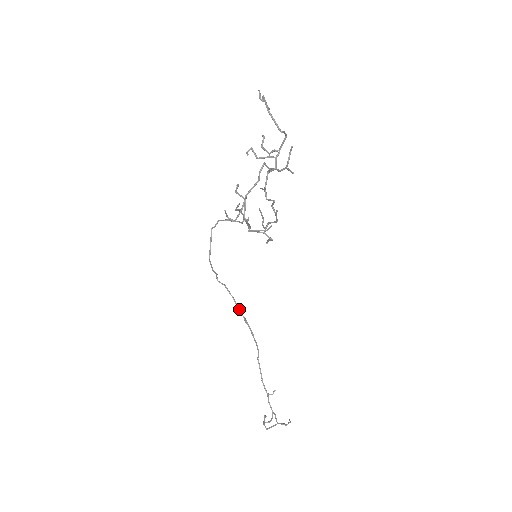
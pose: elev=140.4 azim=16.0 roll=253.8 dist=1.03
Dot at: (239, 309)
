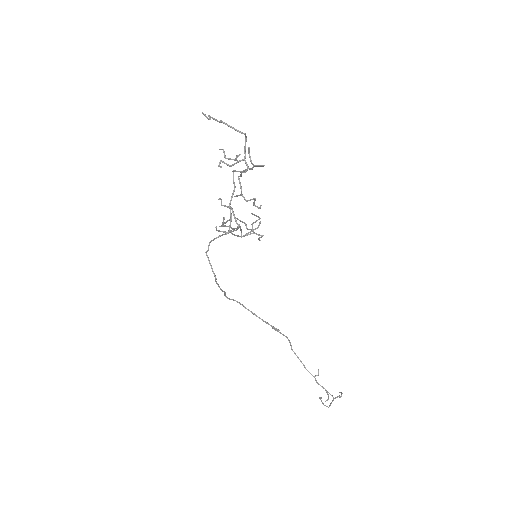
Dot at: (255, 315)
